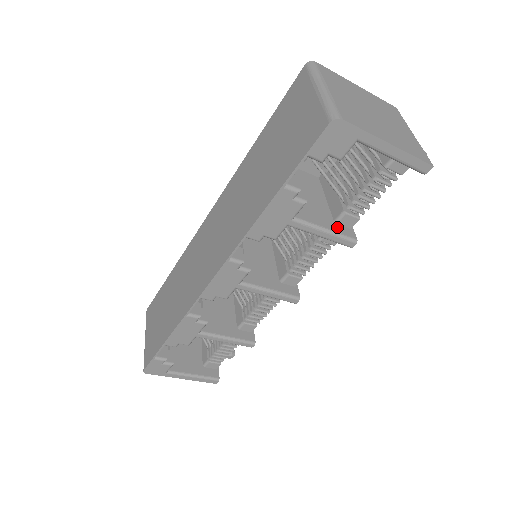
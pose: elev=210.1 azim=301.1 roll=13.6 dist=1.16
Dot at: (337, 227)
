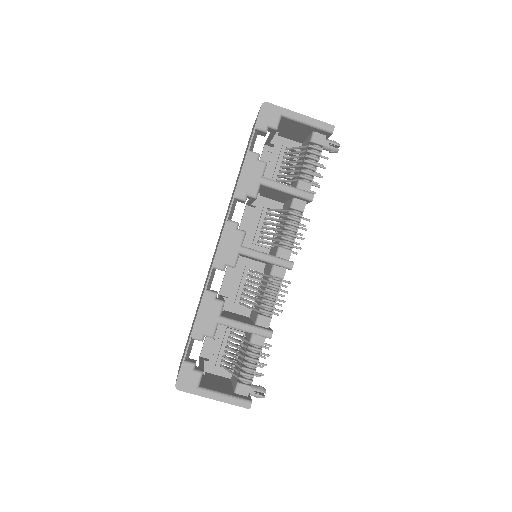
Dot at: occluded
